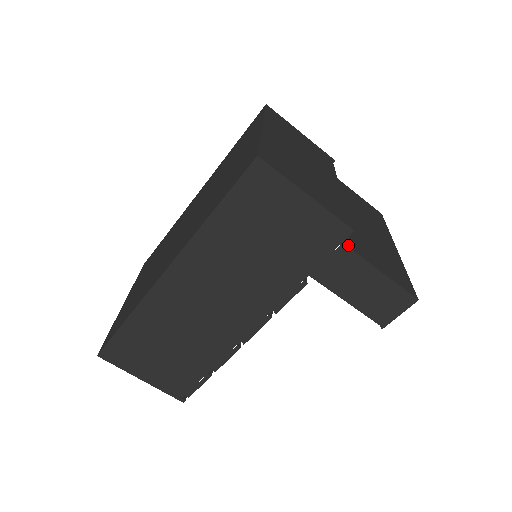
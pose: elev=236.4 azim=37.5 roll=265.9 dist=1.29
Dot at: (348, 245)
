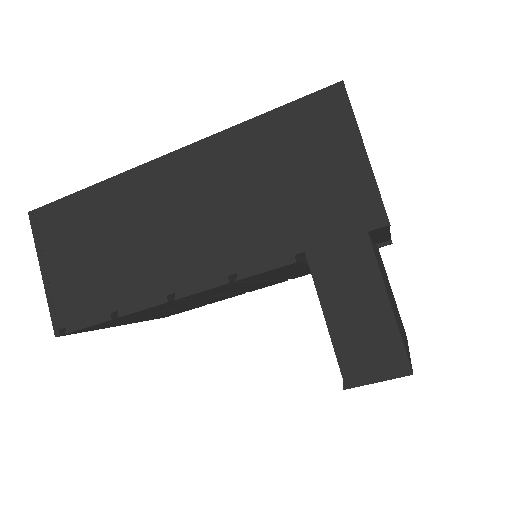
Dot at: (371, 243)
